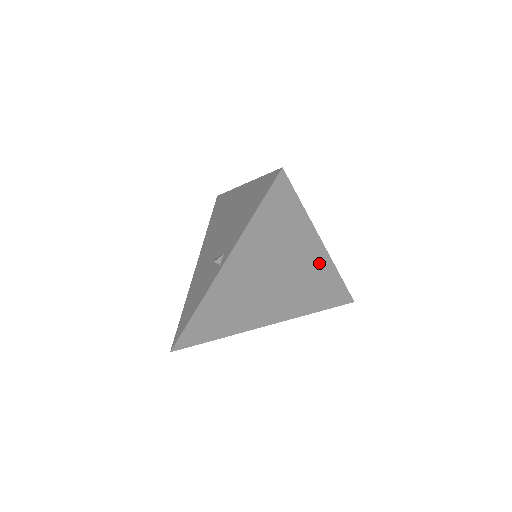
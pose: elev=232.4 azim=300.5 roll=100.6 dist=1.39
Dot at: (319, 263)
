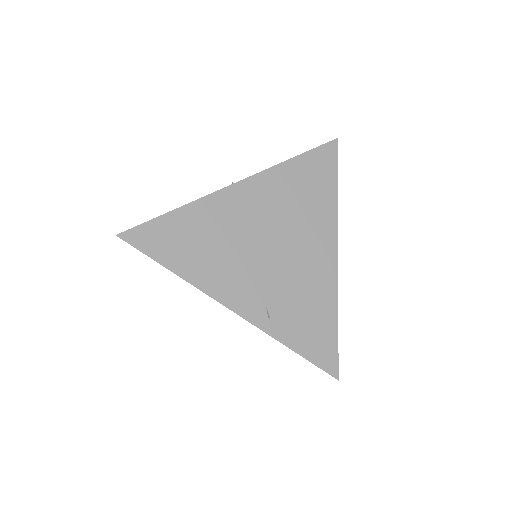
Dot at: (324, 271)
